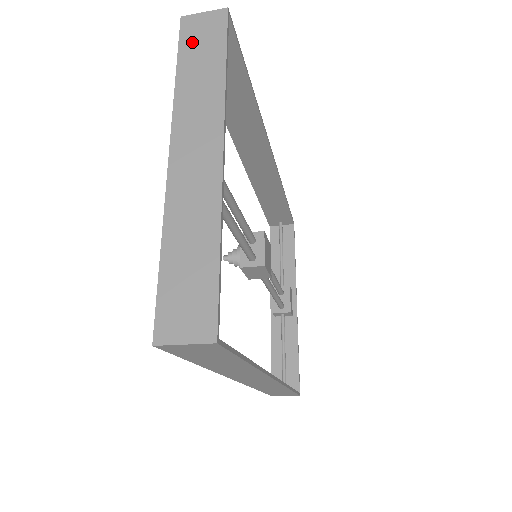
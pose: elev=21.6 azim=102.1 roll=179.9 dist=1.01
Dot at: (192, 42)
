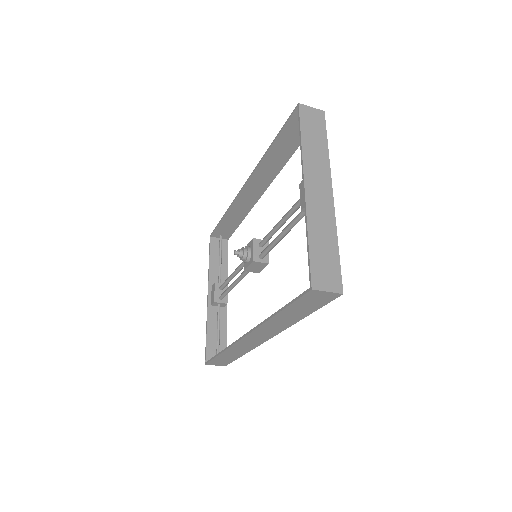
Dot at: (308, 123)
